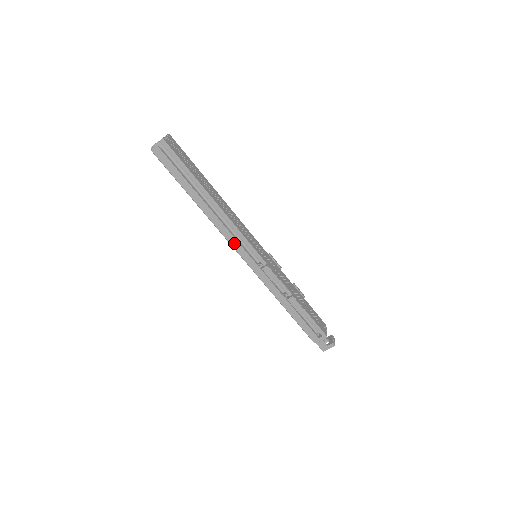
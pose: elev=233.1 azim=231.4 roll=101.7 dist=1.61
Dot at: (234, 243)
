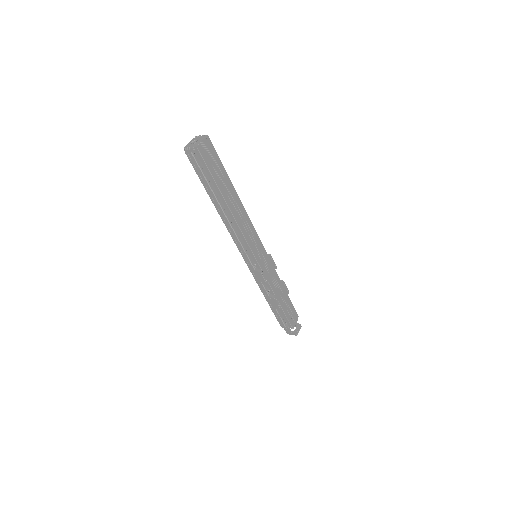
Dot at: (238, 244)
